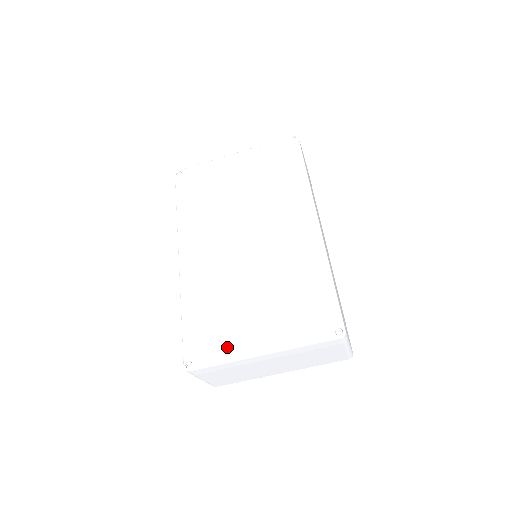
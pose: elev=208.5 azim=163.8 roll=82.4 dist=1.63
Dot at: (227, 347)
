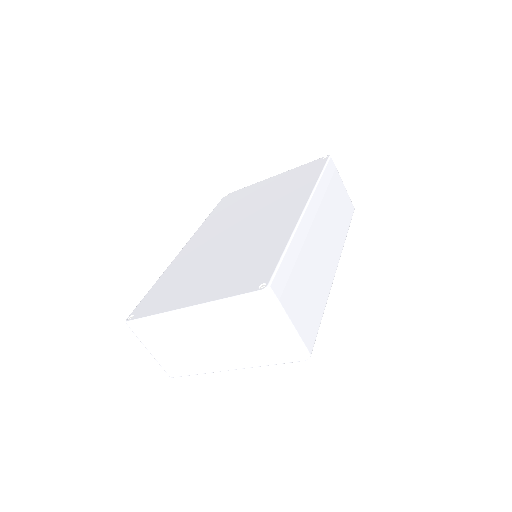
Dot at: (166, 303)
